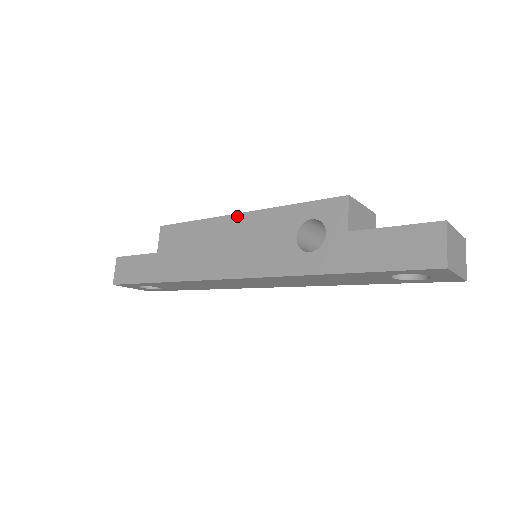
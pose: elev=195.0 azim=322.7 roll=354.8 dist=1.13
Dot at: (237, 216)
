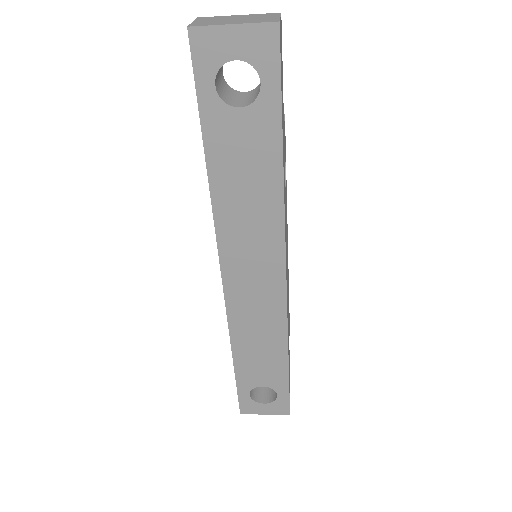
Dot at: occluded
